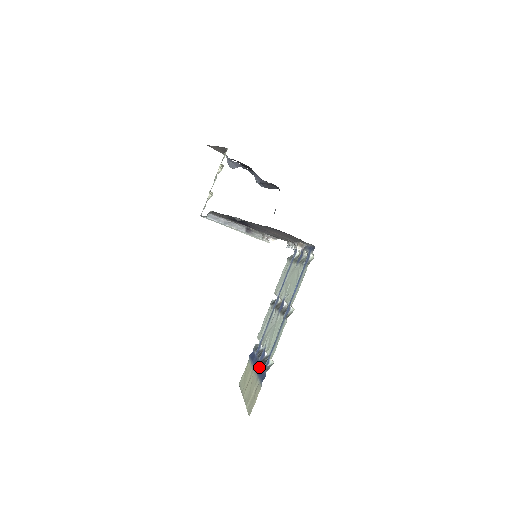
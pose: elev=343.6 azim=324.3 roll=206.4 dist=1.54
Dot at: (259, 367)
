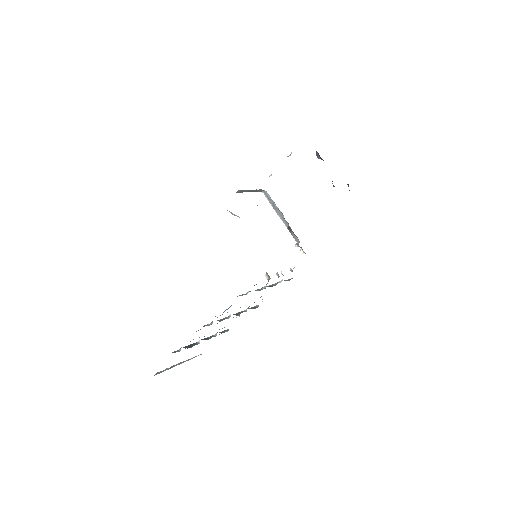
Dot at: occluded
